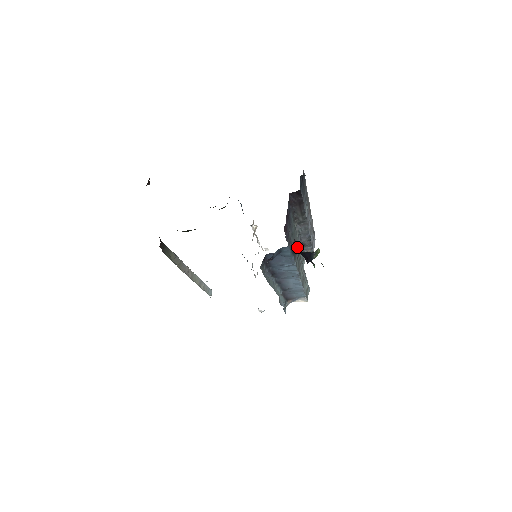
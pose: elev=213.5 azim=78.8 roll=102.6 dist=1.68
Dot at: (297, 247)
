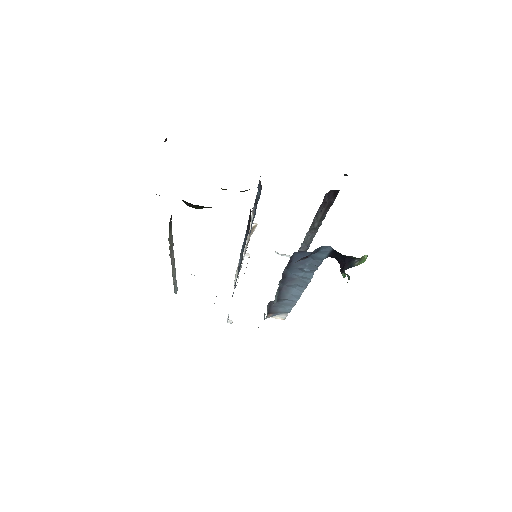
Dot at: occluded
